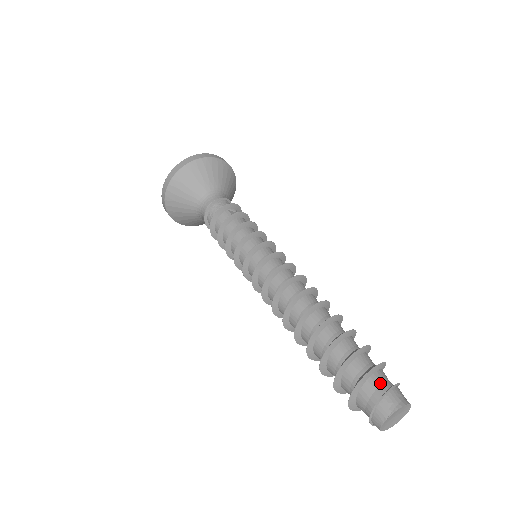
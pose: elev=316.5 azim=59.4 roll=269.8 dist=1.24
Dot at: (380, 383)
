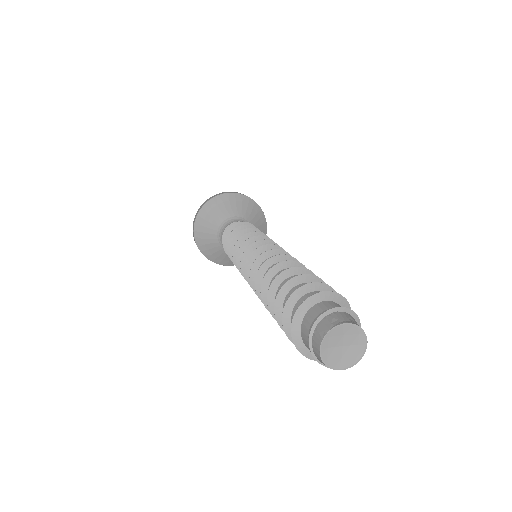
Dot at: (331, 307)
